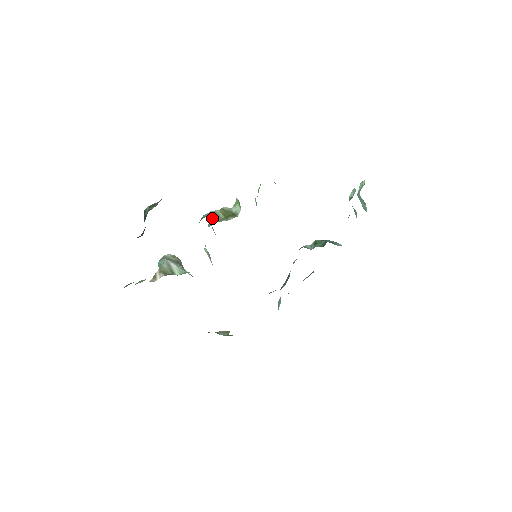
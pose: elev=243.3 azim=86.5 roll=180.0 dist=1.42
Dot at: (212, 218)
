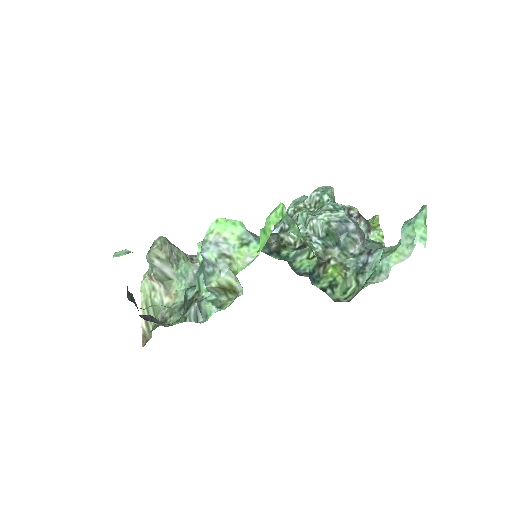
Dot at: (209, 292)
